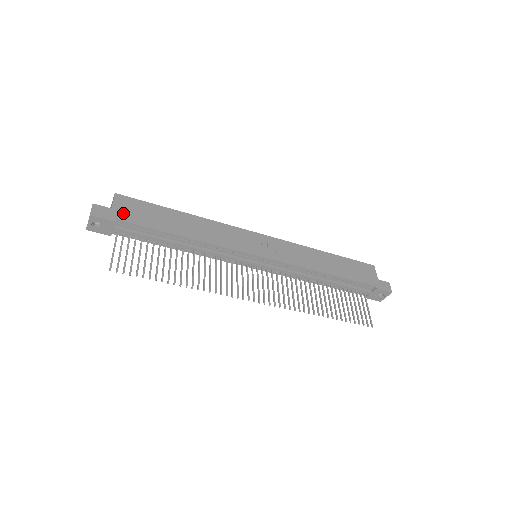
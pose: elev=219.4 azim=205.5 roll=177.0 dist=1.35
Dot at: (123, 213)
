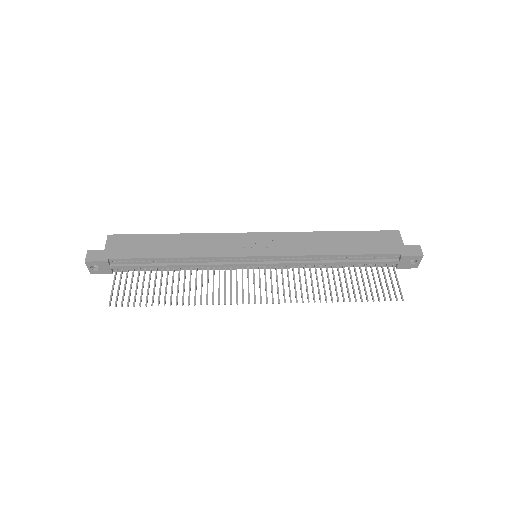
Dot at: (115, 251)
